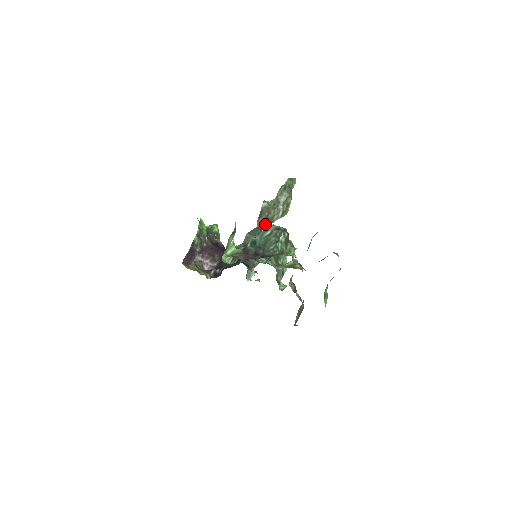
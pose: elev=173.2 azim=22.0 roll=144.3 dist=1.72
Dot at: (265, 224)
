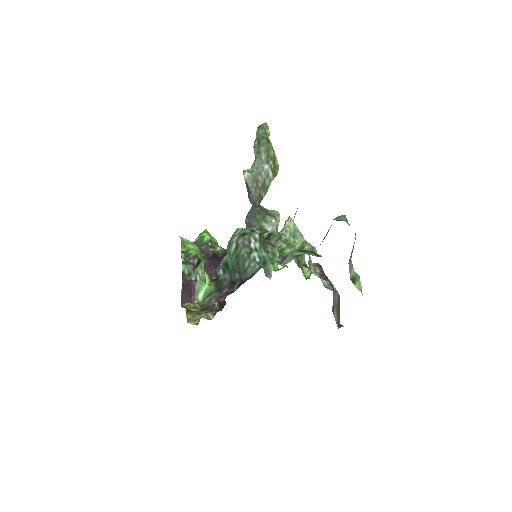
Dot at: (260, 197)
